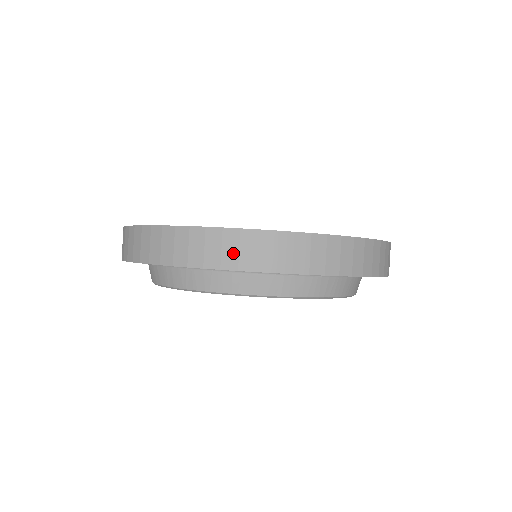
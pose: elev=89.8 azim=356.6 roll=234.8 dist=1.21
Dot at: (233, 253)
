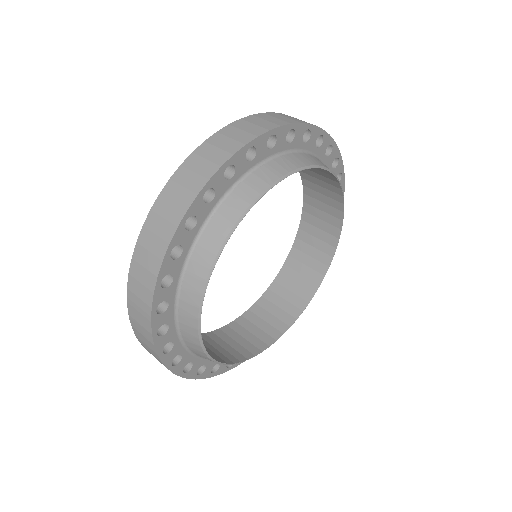
Dot at: (265, 122)
